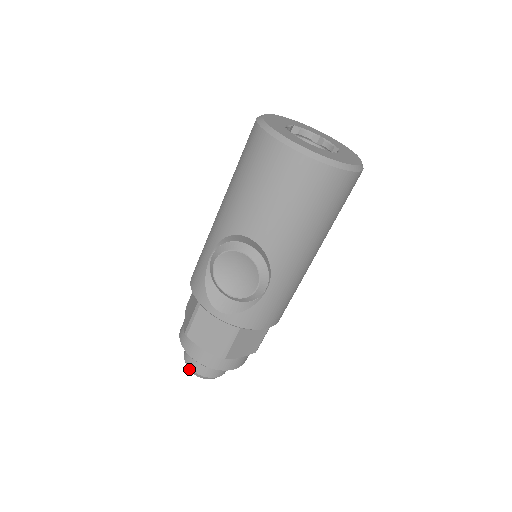
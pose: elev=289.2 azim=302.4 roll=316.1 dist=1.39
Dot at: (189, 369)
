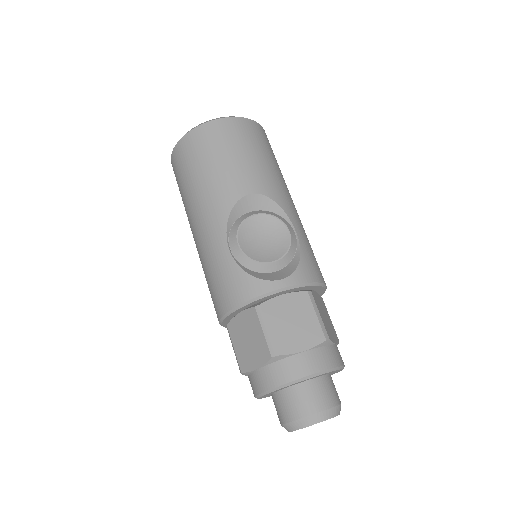
Dot at: (310, 422)
